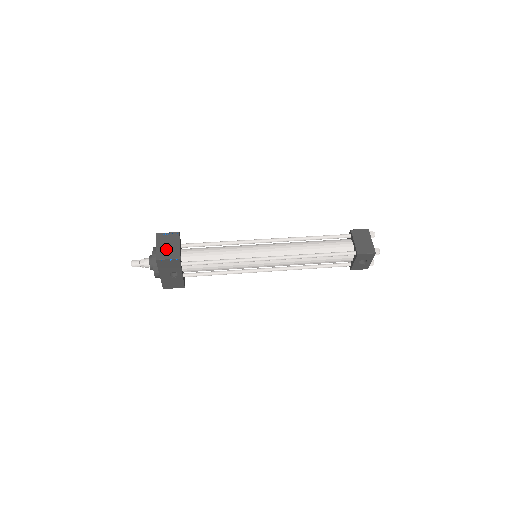
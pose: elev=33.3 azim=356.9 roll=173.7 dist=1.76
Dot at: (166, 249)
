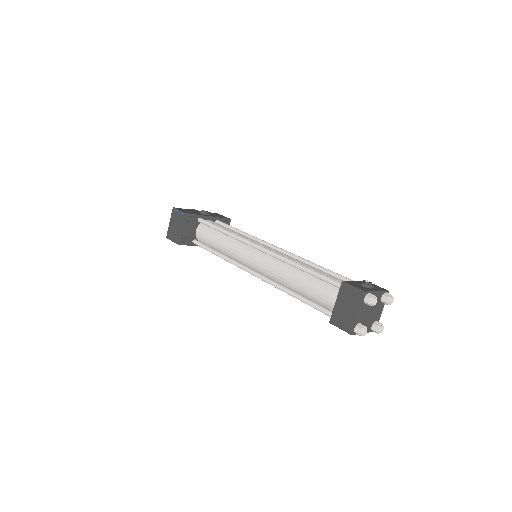
Dot at: (173, 229)
